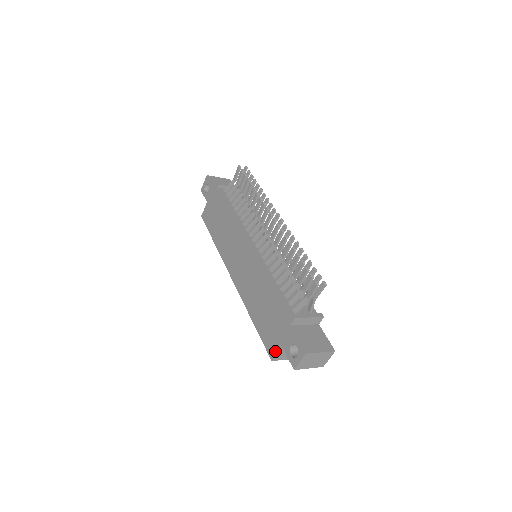
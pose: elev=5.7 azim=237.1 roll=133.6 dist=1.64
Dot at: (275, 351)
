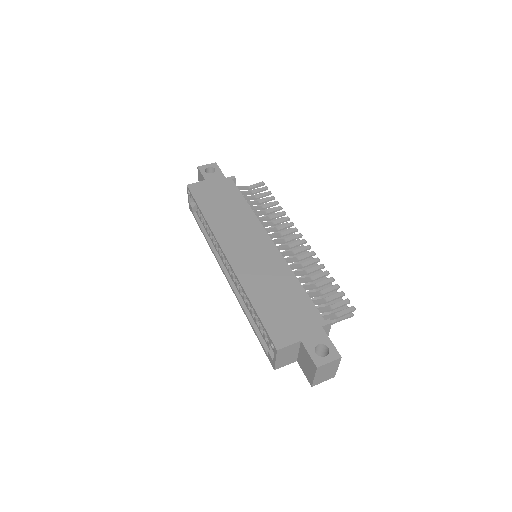
Dot at: (288, 342)
